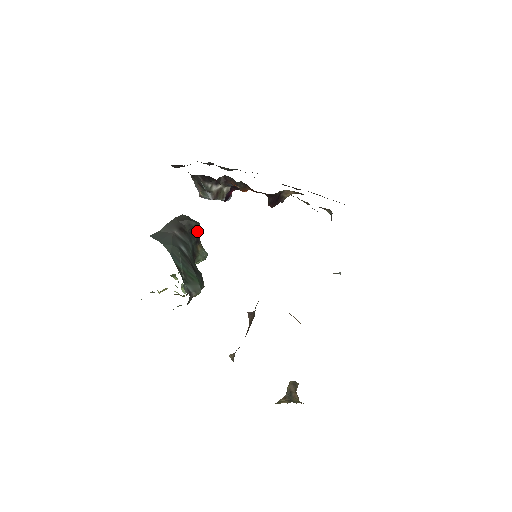
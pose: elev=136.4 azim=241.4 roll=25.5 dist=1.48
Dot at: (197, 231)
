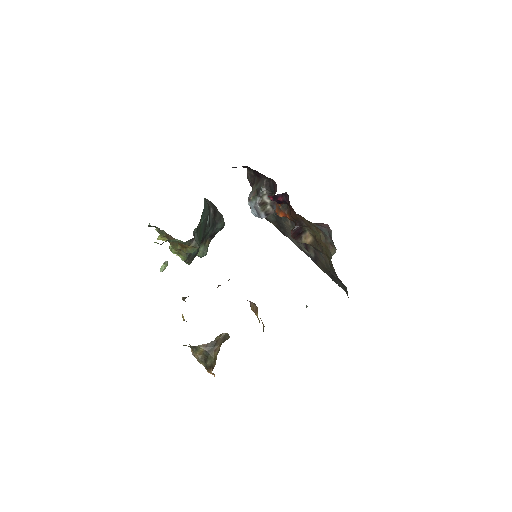
Dot at: (218, 229)
